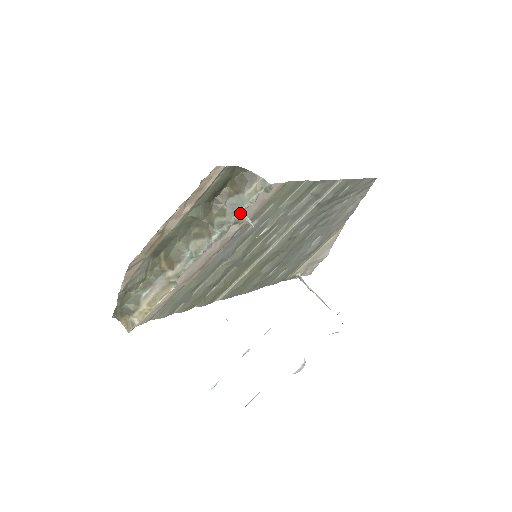
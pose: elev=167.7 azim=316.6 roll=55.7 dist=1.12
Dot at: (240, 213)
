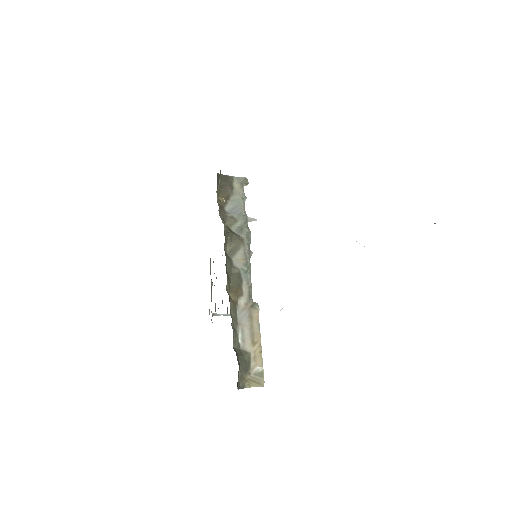
Dot at: (245, 211)
